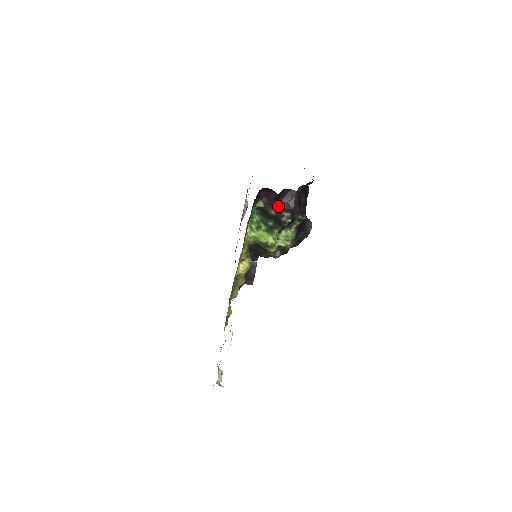
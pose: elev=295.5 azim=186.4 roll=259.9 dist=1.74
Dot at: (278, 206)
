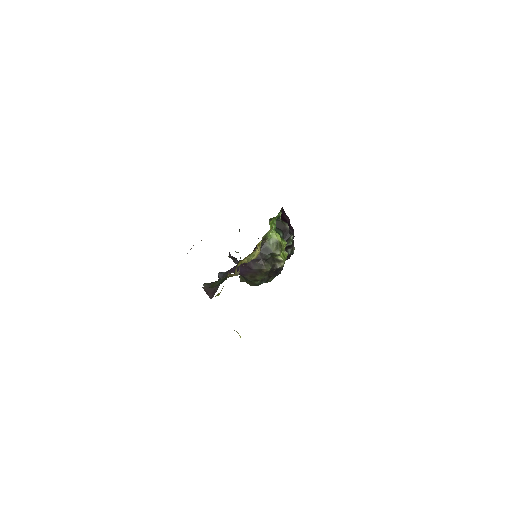
Dot at: occluded
